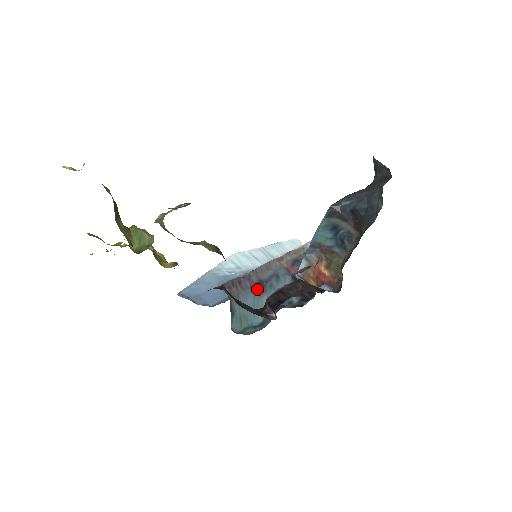
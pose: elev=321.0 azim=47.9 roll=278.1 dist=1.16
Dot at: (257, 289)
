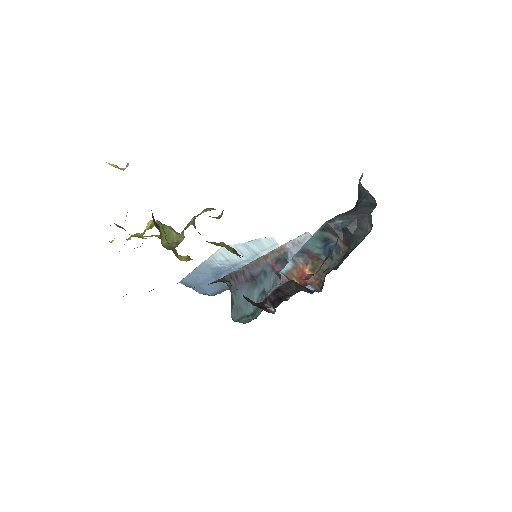
Dot at: (250, 283)
